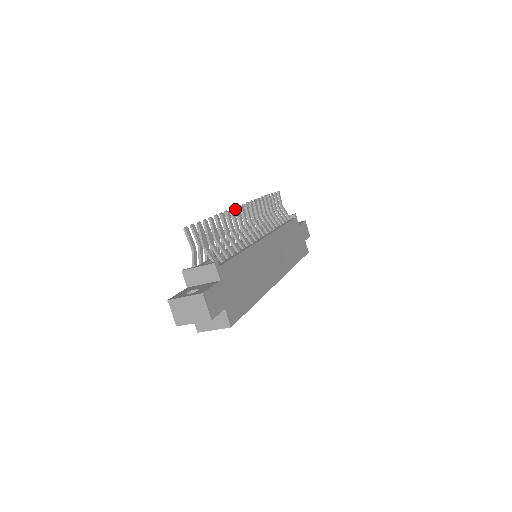
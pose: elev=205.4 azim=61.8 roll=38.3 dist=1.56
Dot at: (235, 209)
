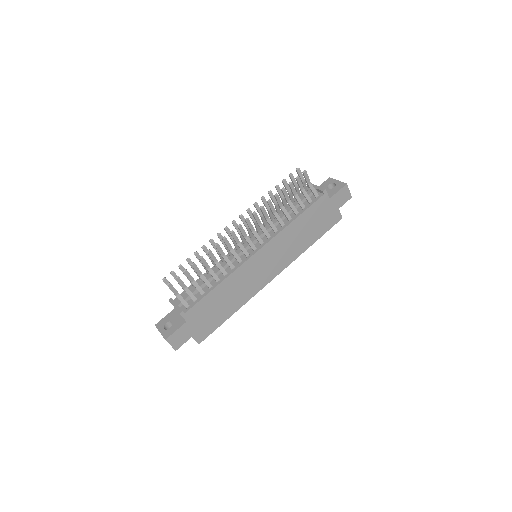
Dot at: occluded
